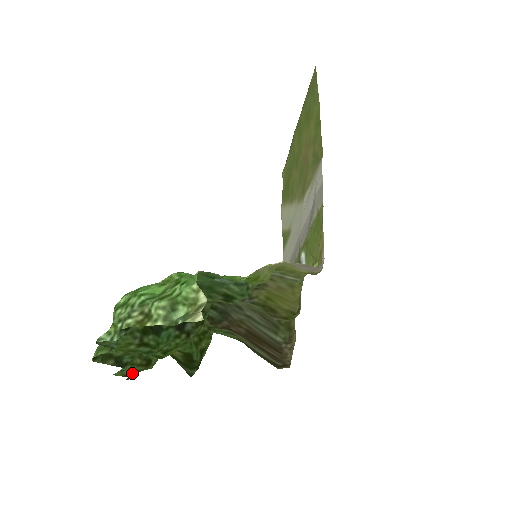
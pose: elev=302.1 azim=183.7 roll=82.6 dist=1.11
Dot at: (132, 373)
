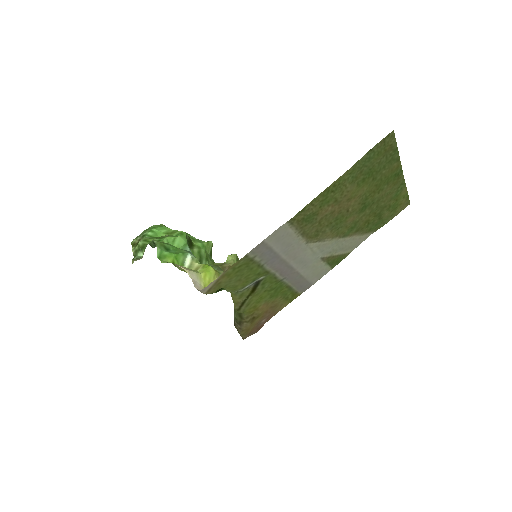
Dot at: occluded
